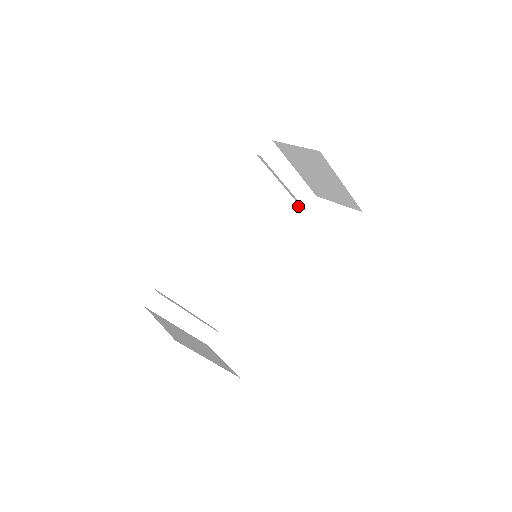
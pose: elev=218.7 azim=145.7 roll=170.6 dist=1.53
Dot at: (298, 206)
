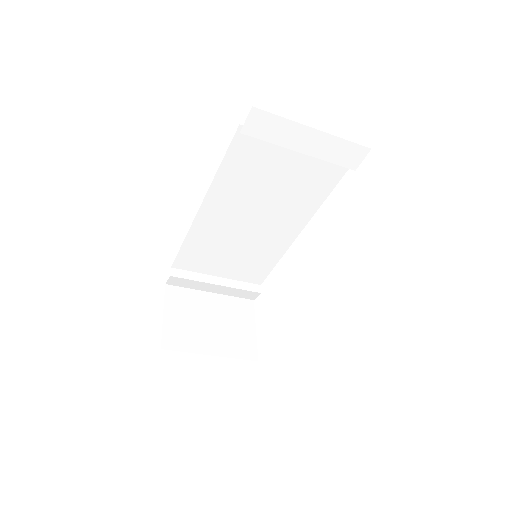
Dot at: occluded
